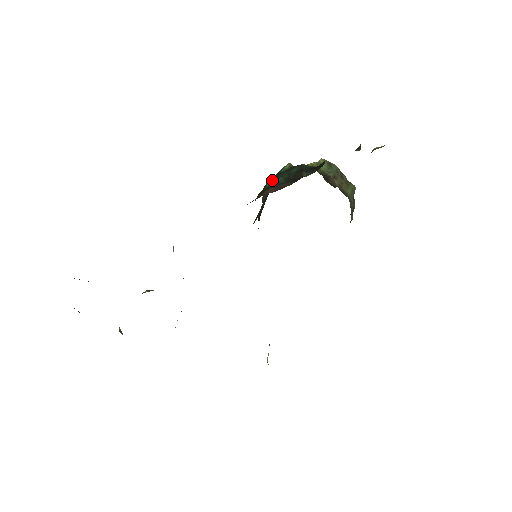
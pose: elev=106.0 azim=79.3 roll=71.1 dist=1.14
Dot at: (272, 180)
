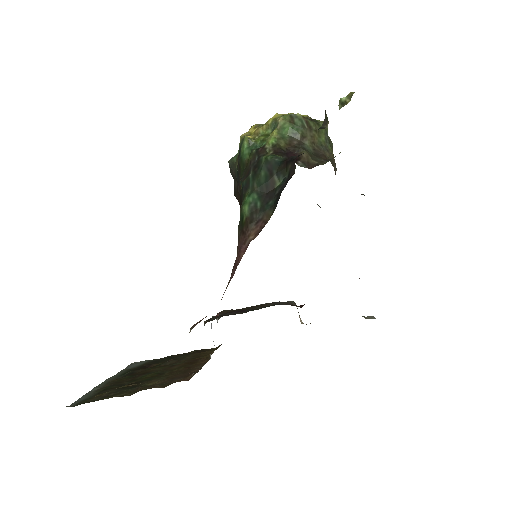
Dot at: (245, 203)
